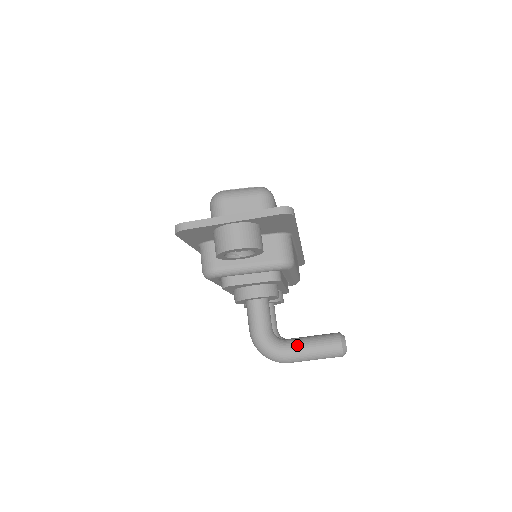
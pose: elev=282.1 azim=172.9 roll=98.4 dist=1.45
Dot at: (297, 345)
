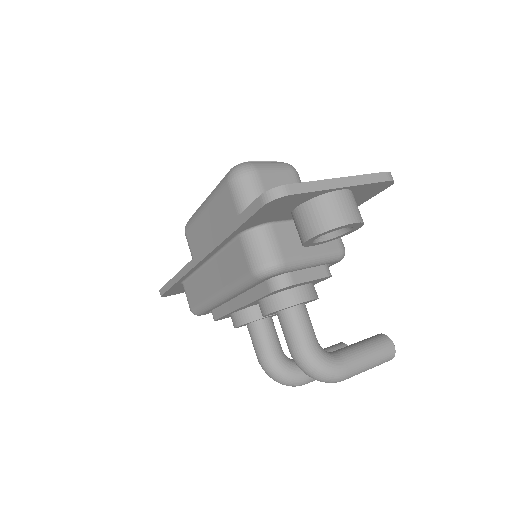
Dot at: (354, 355)
